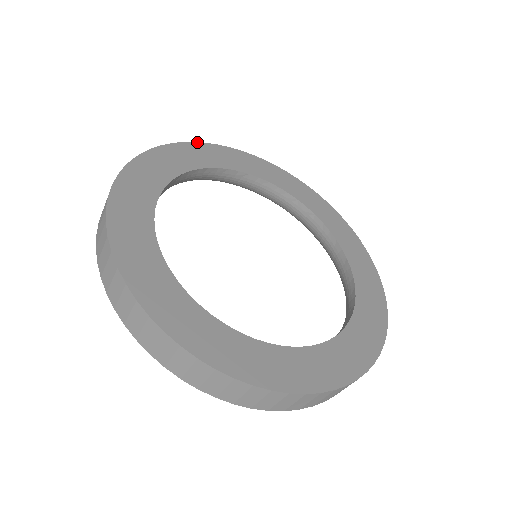
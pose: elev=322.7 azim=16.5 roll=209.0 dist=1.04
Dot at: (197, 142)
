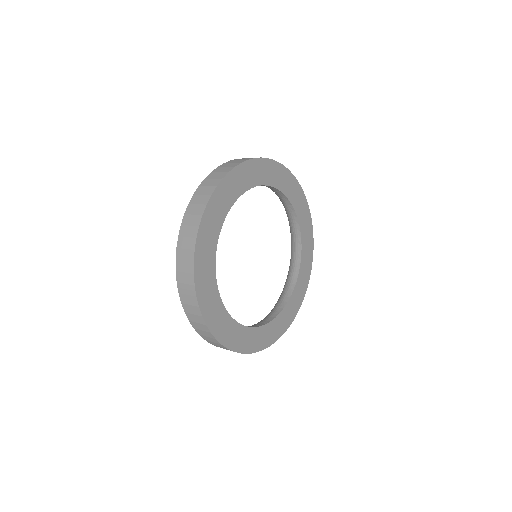
Dot at: (290, 171)
